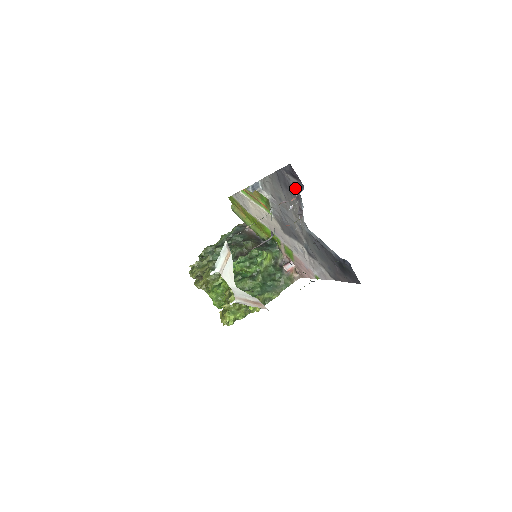
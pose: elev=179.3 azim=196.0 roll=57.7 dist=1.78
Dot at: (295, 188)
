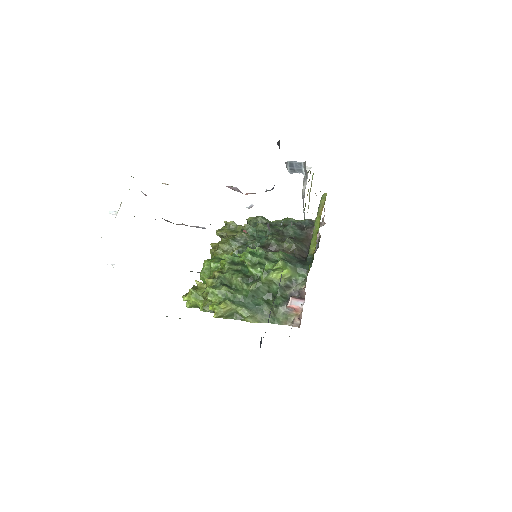
Dot at: occluded
